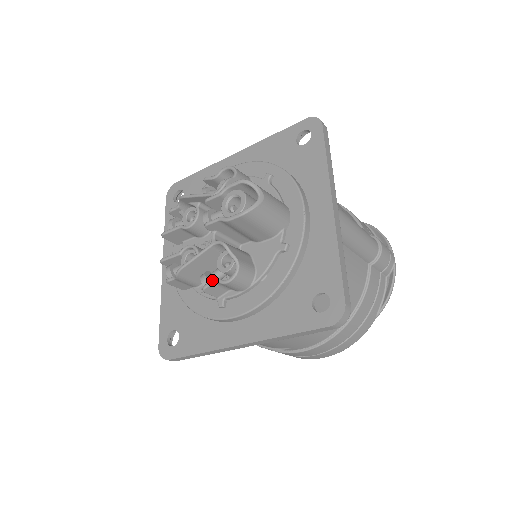
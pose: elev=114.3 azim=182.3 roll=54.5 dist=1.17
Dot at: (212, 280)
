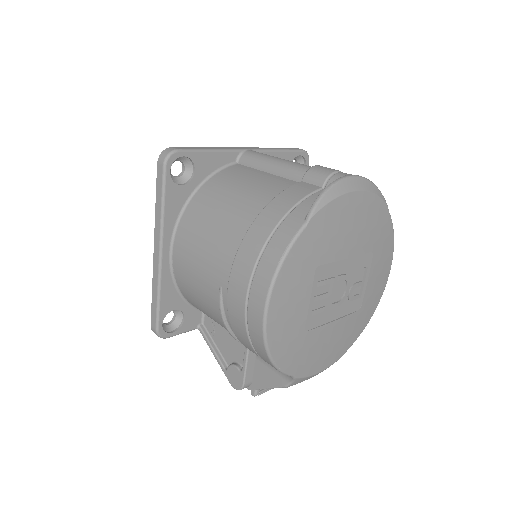
Dot at: occluded
